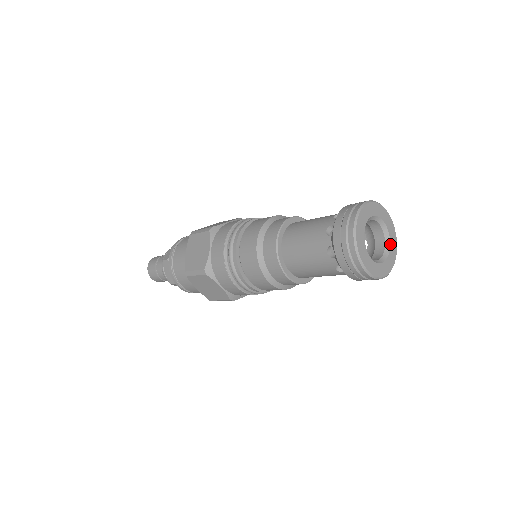
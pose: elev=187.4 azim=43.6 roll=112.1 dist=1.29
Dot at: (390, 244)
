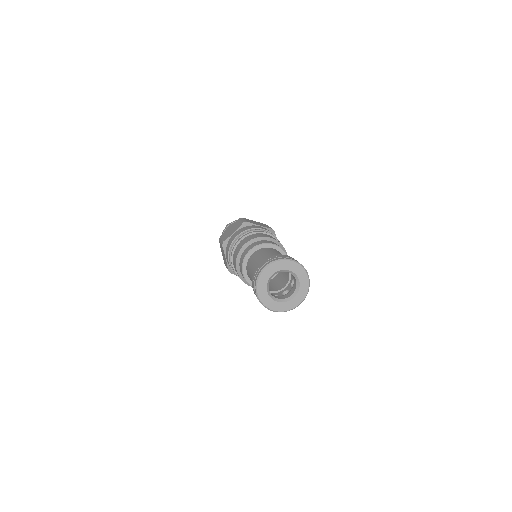
Dot at: (299, 281)
